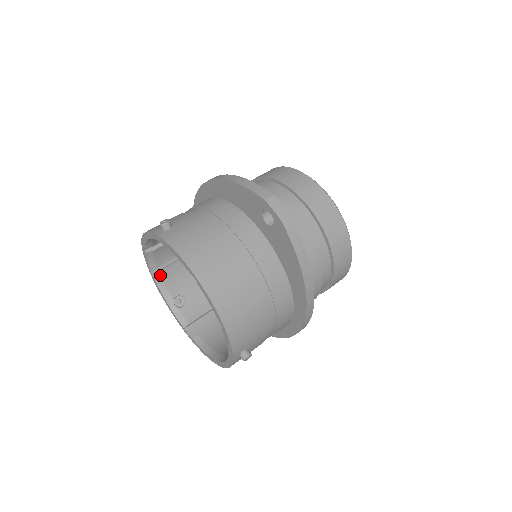
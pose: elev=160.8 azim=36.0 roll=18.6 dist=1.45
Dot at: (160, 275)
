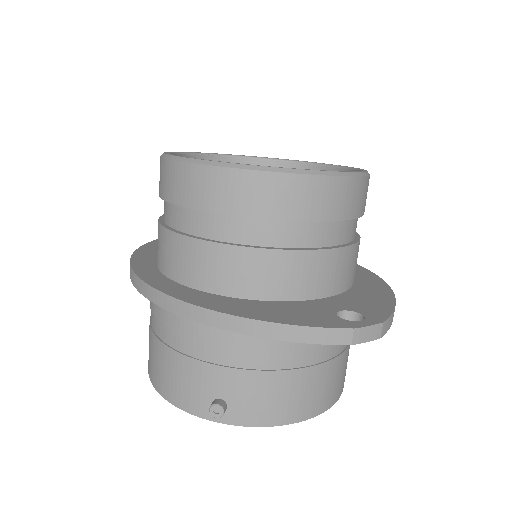
Dot at: occluded
